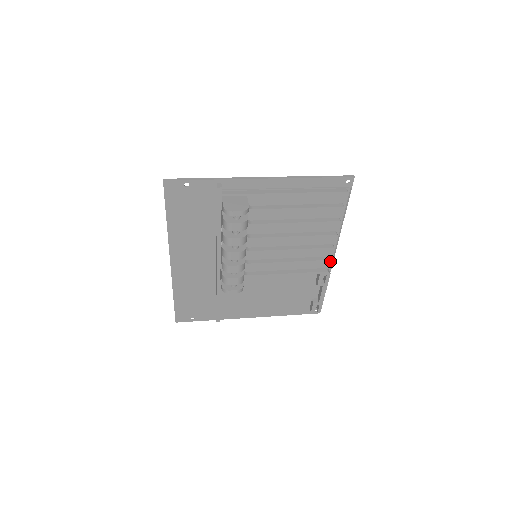
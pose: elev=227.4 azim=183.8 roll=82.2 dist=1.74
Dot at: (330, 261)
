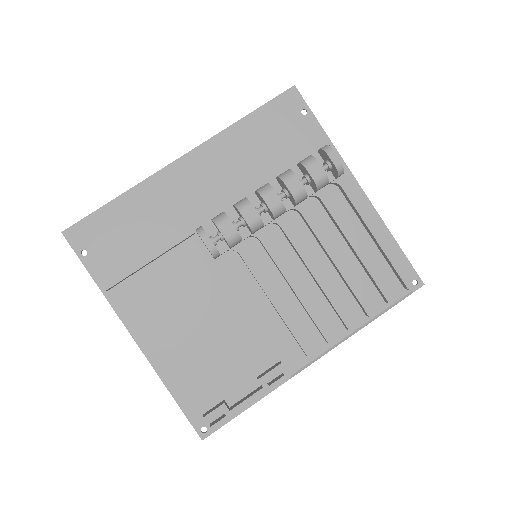
Dot at: (309, 357)
